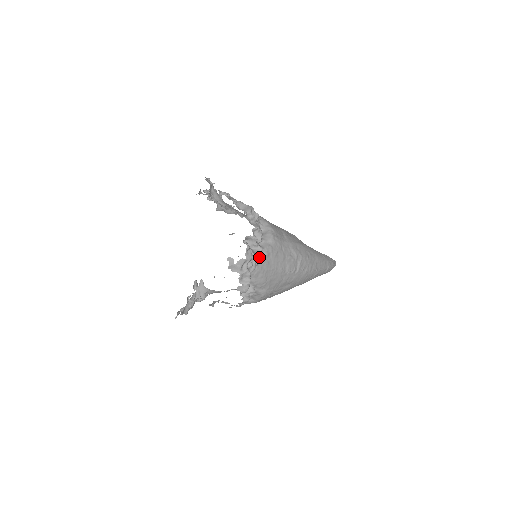
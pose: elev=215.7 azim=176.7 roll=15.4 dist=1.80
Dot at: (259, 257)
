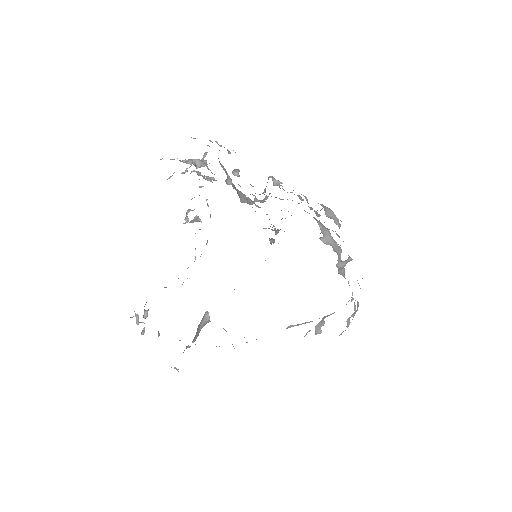
Dot at: occluded
